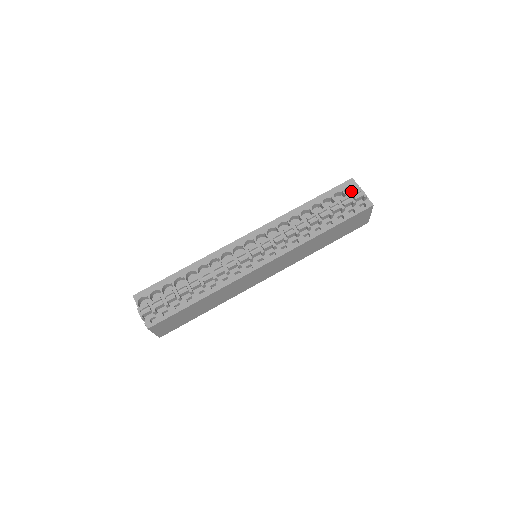
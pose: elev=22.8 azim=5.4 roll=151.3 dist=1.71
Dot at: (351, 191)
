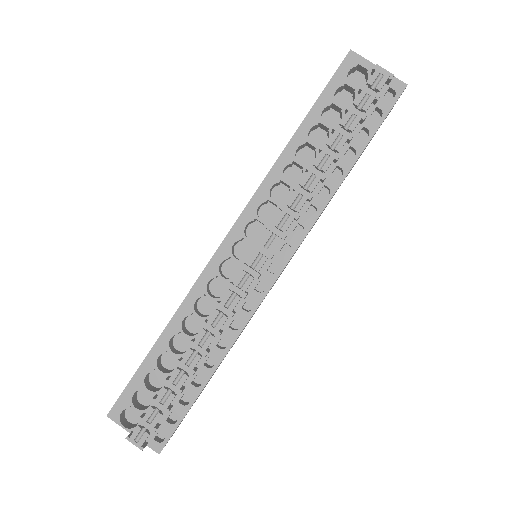
Dot at: (355, 74)
